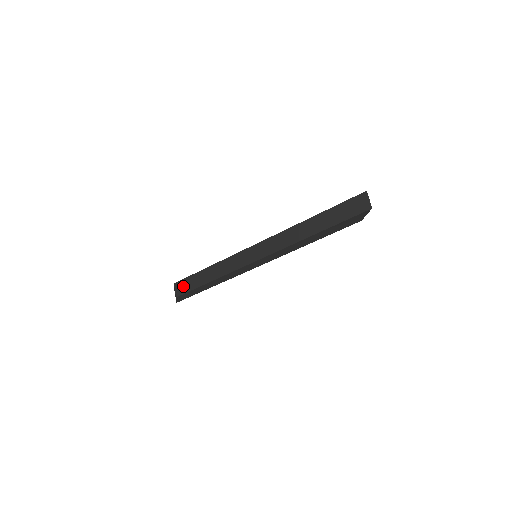
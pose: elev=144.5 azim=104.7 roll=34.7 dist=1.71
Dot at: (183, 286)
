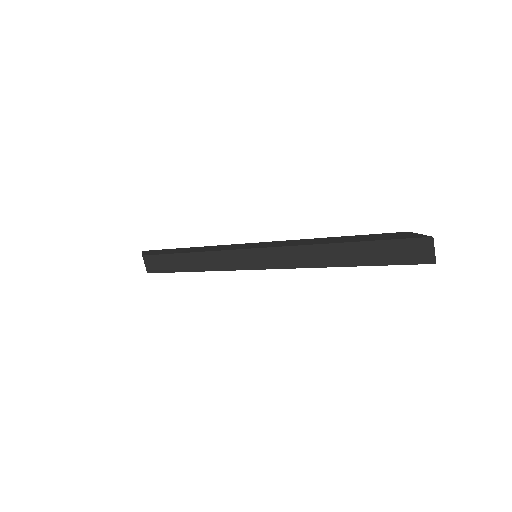
Dot at: (155, 264)
